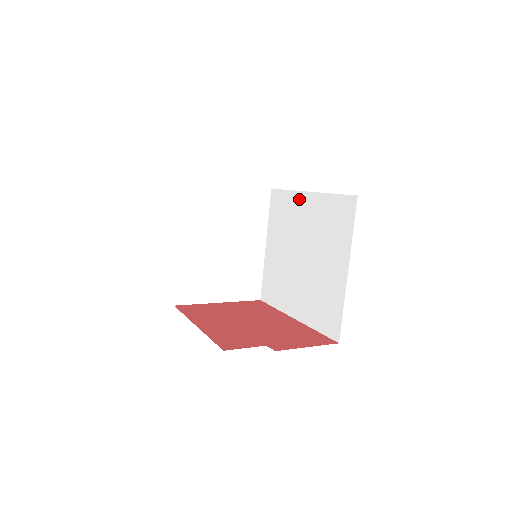
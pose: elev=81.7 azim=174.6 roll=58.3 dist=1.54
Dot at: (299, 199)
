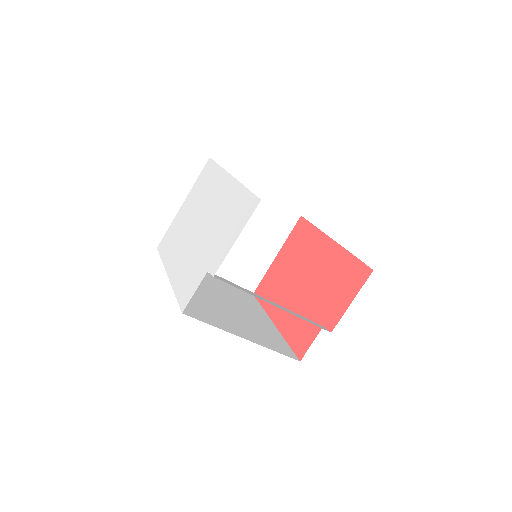
Dot at: occluded
